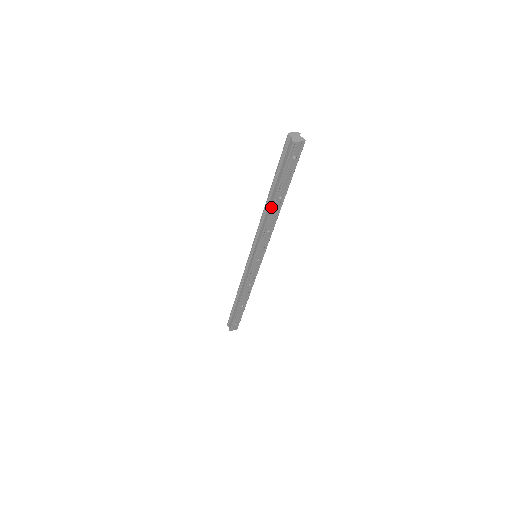
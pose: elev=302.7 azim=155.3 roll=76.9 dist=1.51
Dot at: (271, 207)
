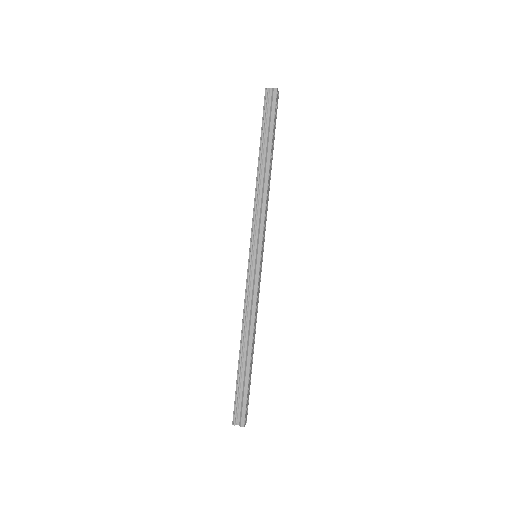
Dot at: (269, 167)
